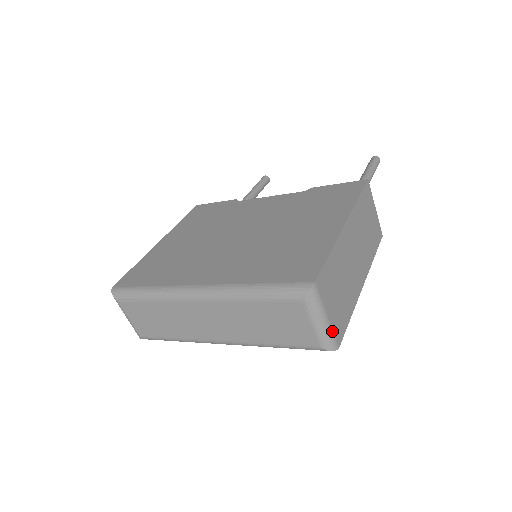
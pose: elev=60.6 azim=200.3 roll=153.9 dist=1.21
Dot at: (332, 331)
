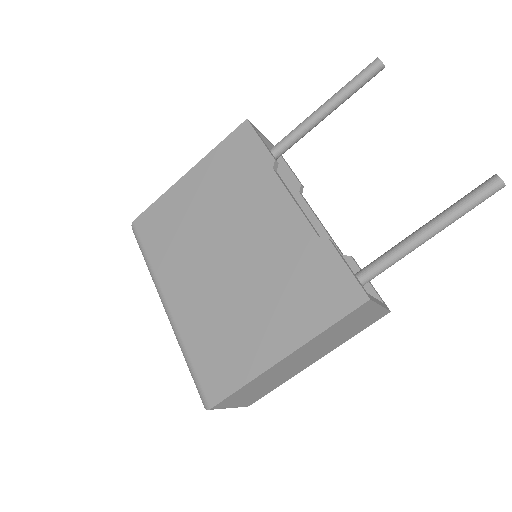
Dot at: occluded
